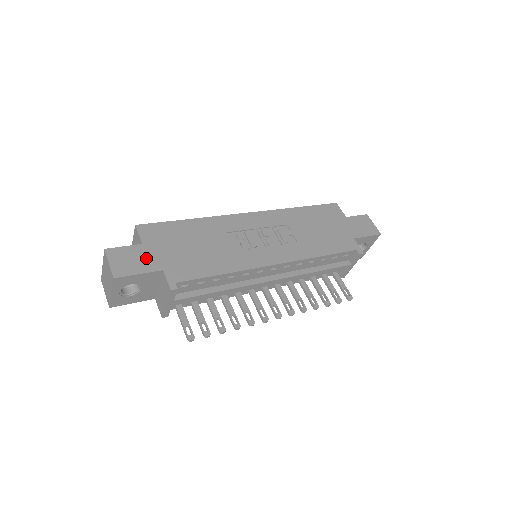
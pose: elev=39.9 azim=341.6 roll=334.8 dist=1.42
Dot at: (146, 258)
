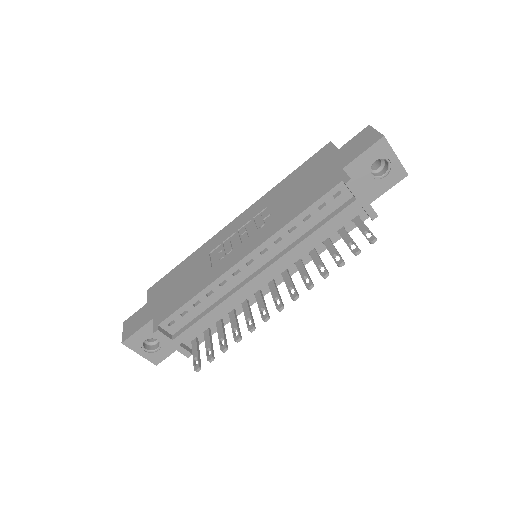
Dot at: (145, 314)
